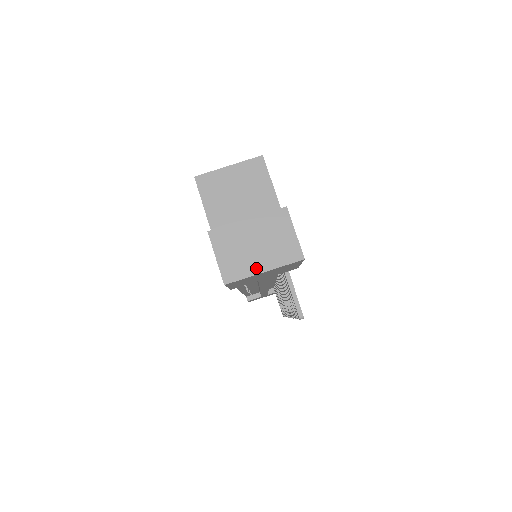
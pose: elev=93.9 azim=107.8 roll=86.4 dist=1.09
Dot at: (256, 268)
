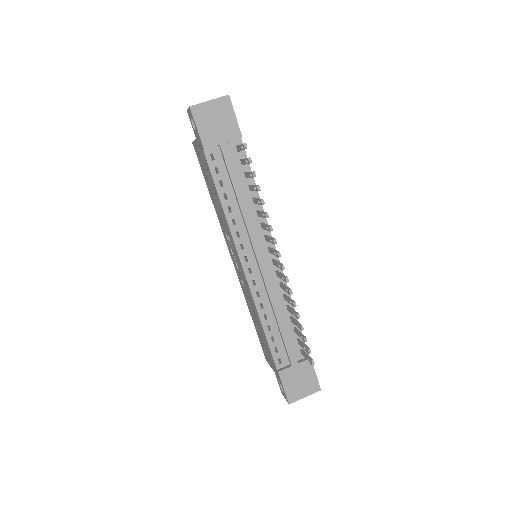
Dot at: (206, 102)
